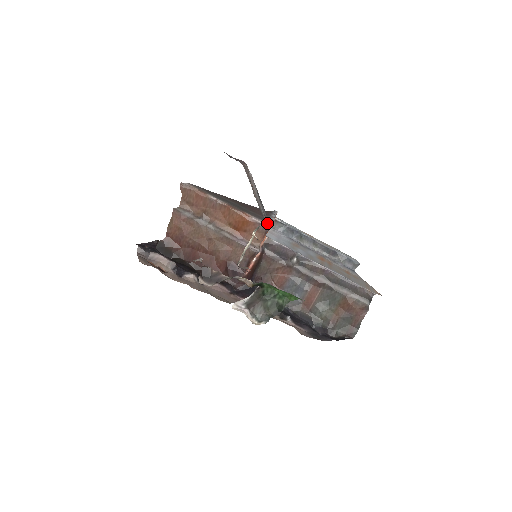
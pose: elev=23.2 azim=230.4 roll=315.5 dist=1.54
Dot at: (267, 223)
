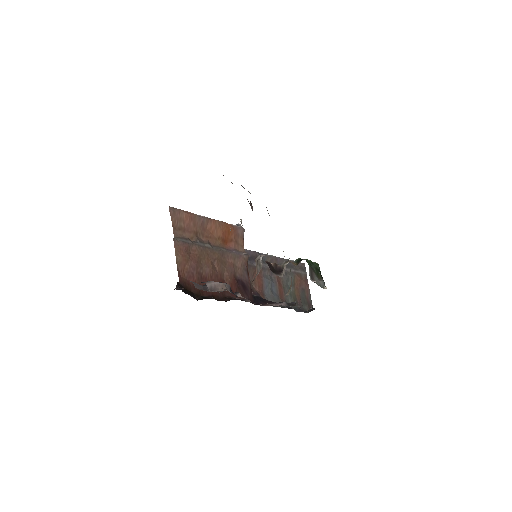
Dot at: (241, 226)
